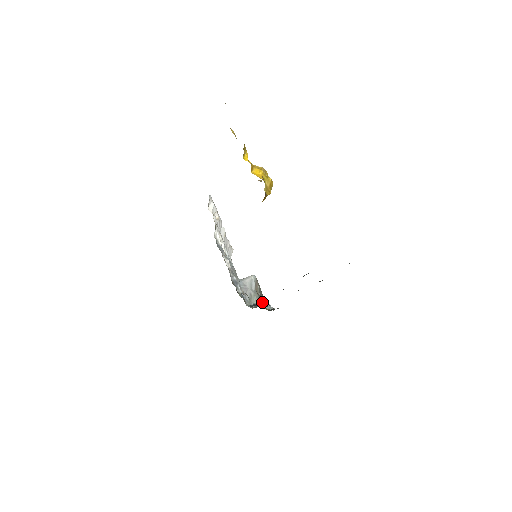
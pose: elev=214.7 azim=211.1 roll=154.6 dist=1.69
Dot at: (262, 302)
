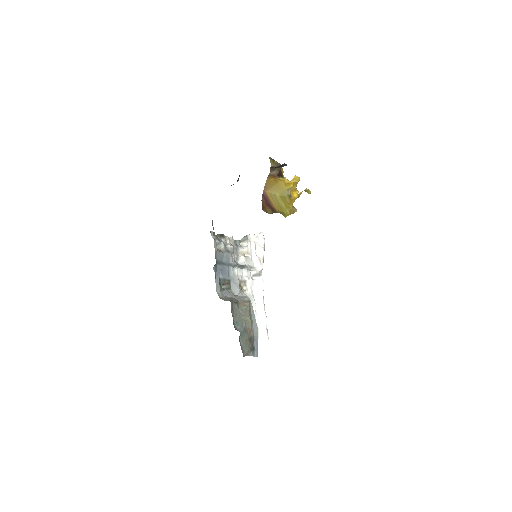
Dot at: (239, 330)
